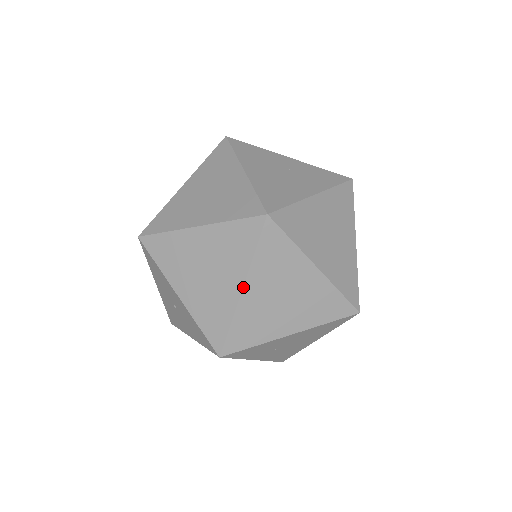
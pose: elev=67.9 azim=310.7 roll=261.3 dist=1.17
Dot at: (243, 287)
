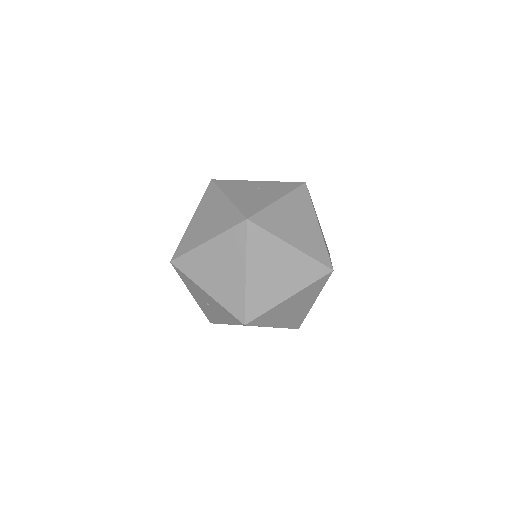
Dot at: (246, 272)
